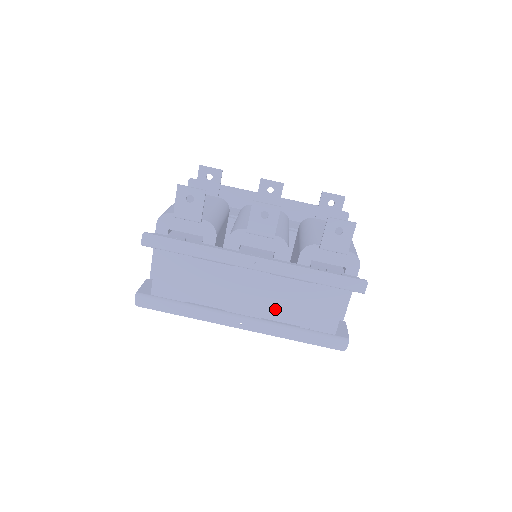
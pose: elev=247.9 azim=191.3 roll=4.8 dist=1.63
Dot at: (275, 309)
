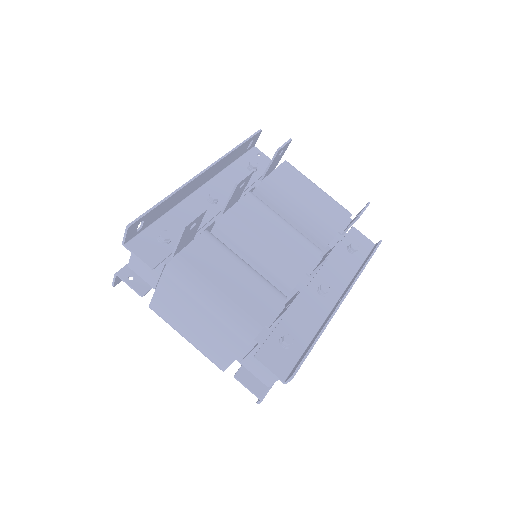
Dot at: occluded
